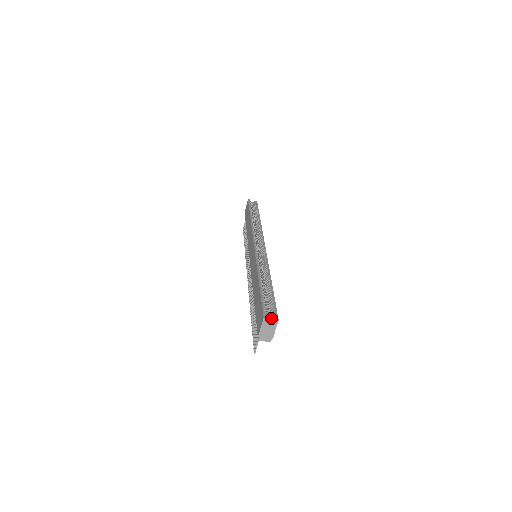
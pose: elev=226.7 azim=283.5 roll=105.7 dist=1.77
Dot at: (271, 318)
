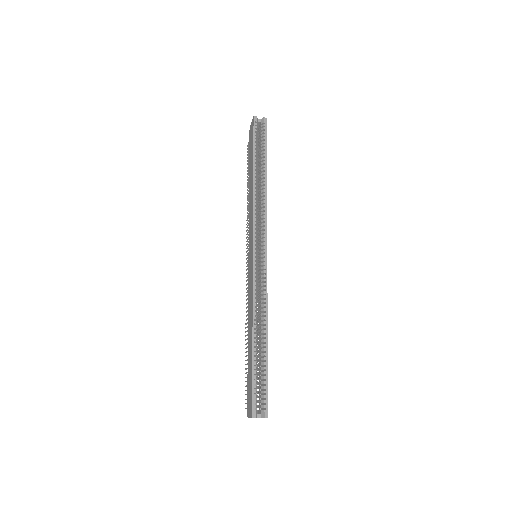
Dot at: (261, 411)
